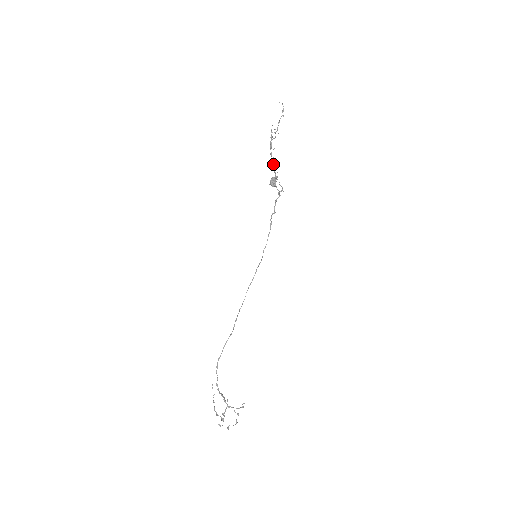
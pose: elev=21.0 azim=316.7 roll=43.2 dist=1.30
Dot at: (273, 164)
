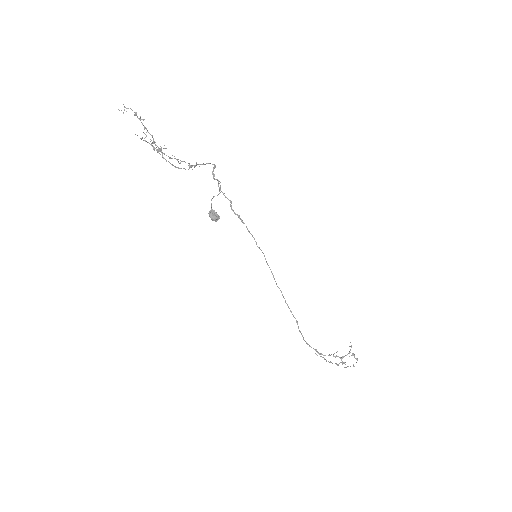
Dot at: occluded
